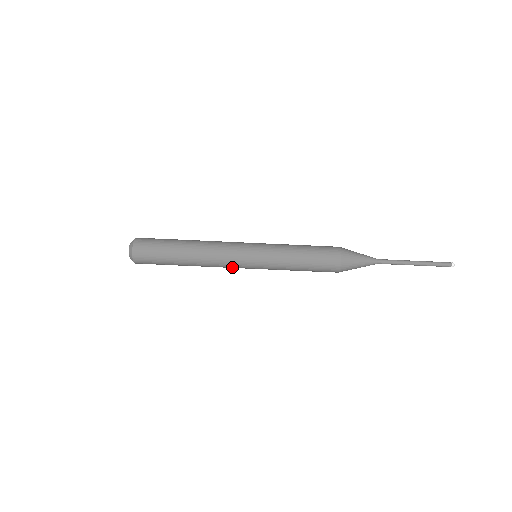
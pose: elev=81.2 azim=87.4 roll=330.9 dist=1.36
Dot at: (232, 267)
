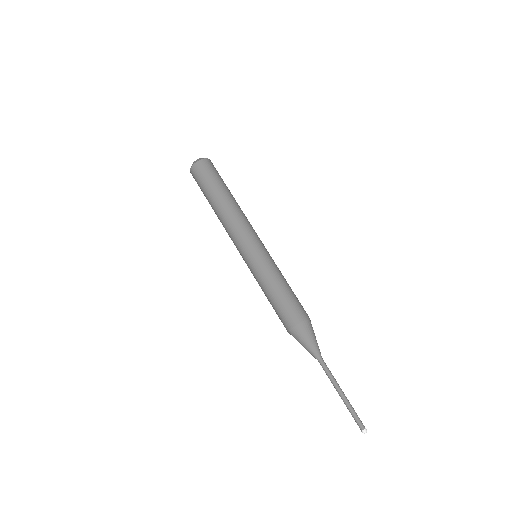
Dot at: (235, 244)
